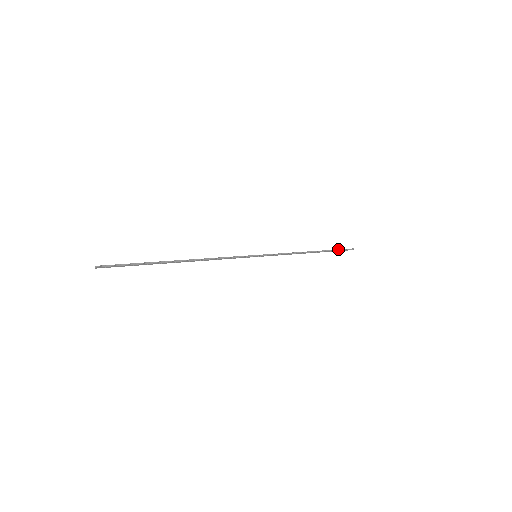
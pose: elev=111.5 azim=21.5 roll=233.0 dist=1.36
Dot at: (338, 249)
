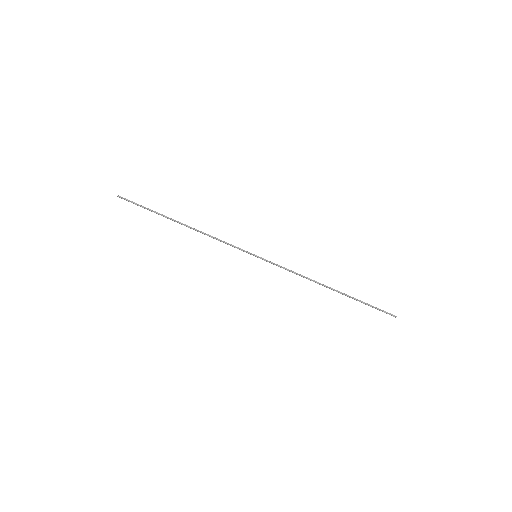
Dot at: occluded
